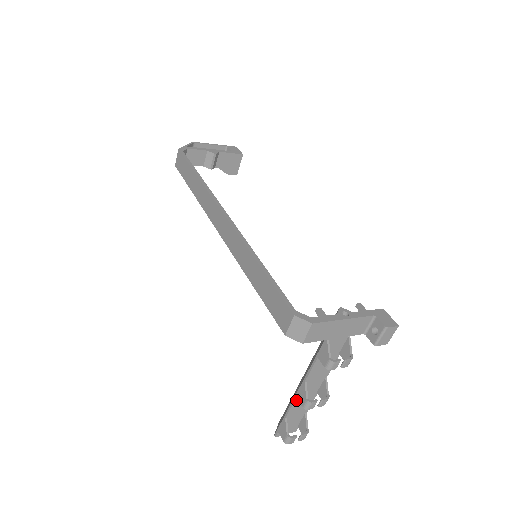
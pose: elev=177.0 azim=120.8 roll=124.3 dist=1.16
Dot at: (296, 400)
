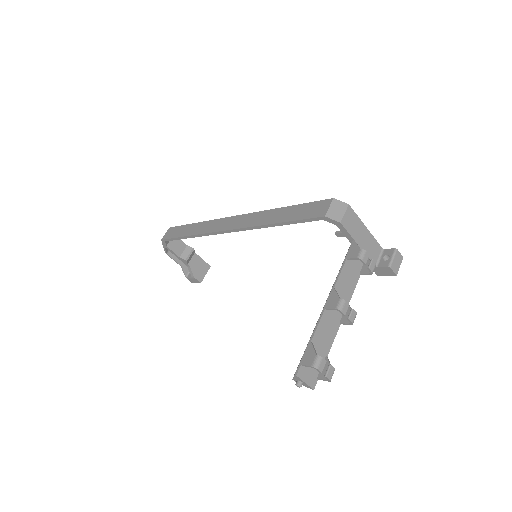
Dot at: (324, 315)
